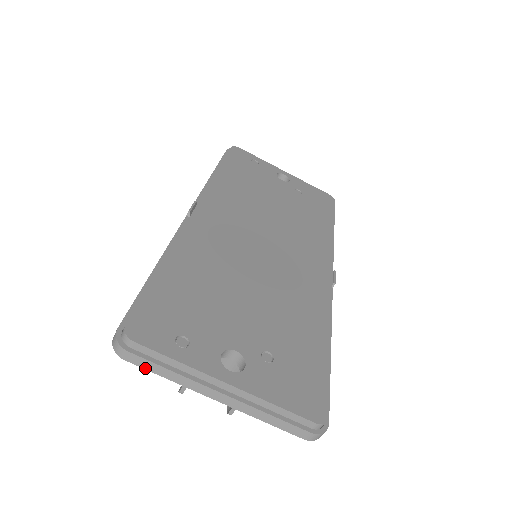
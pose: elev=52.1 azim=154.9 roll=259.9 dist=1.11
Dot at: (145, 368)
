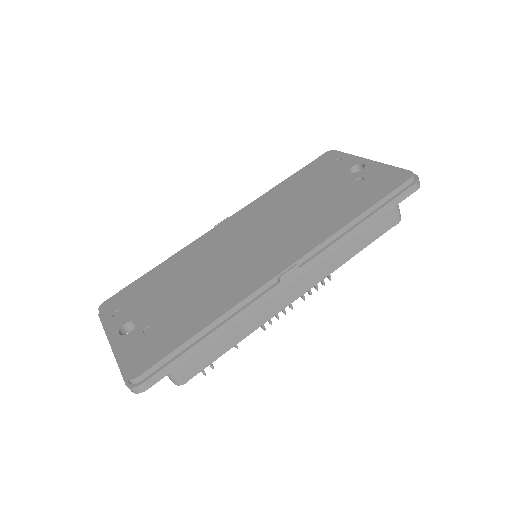
Dot at: occluded
